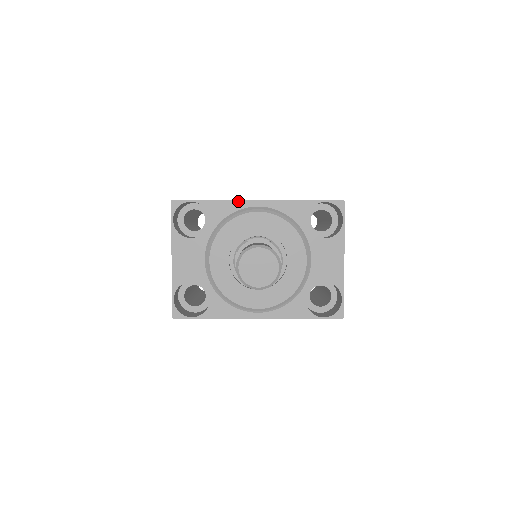
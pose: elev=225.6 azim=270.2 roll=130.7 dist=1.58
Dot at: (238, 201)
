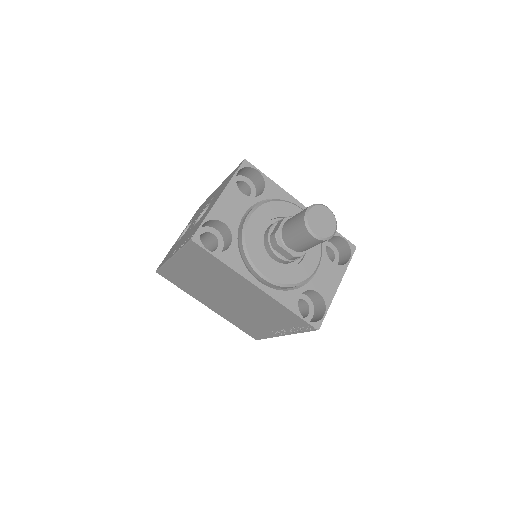
Dot at: (289, 195)
